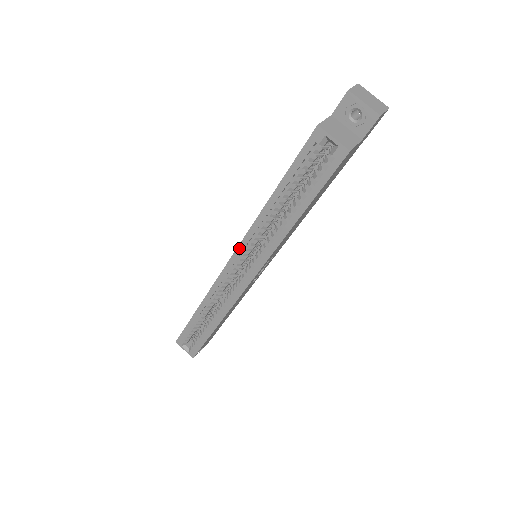
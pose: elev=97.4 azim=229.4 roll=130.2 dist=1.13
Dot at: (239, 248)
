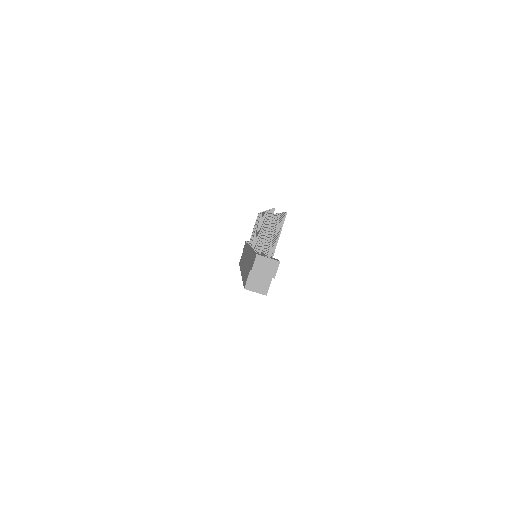
Dot at: occluded
